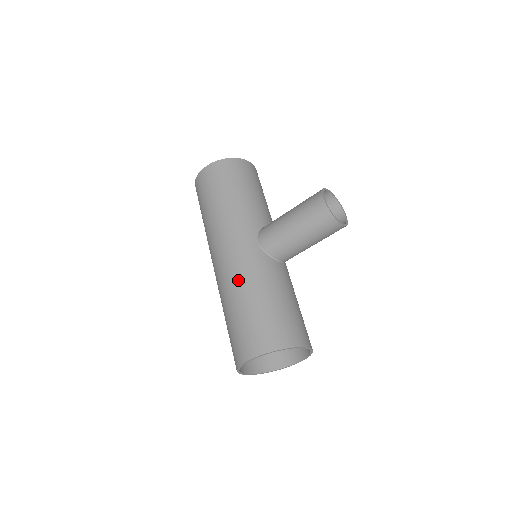
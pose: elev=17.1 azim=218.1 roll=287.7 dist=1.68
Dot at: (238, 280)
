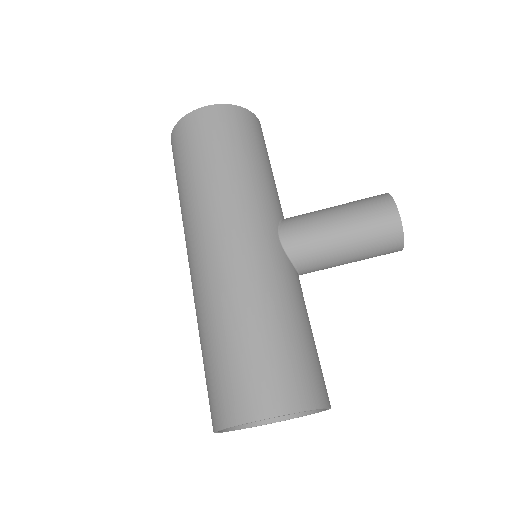
Dot at: (251, 287)
